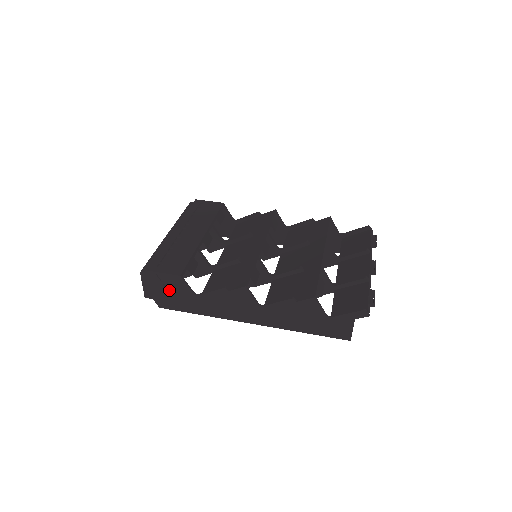
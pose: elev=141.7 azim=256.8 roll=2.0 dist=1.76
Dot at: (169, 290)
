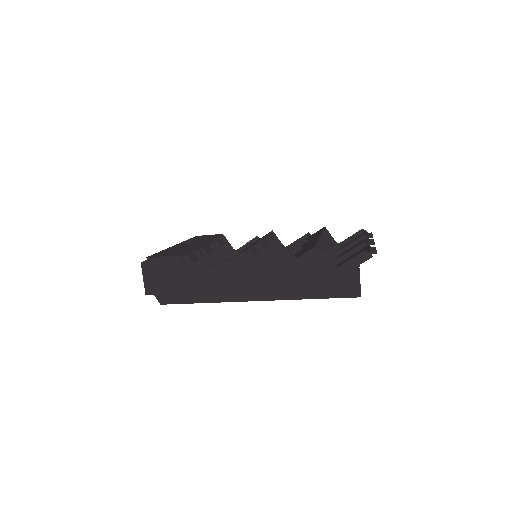
Dot at: (170, 277)
